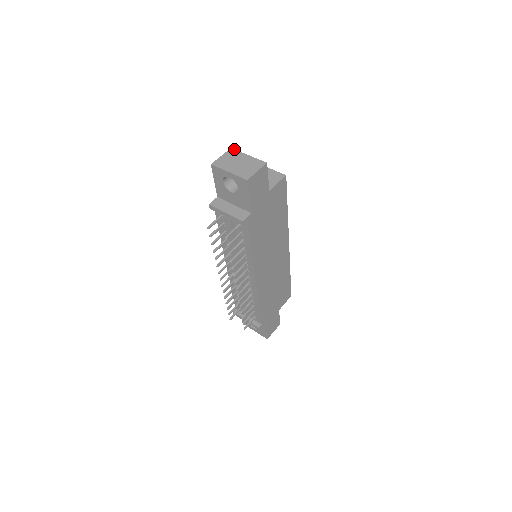
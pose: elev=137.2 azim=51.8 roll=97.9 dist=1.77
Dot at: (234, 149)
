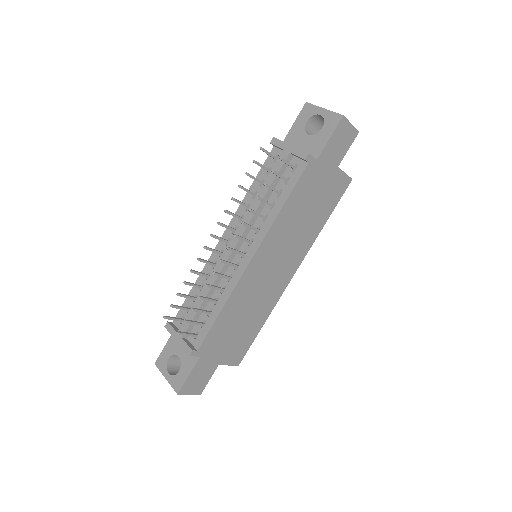
Dot at: occluded
